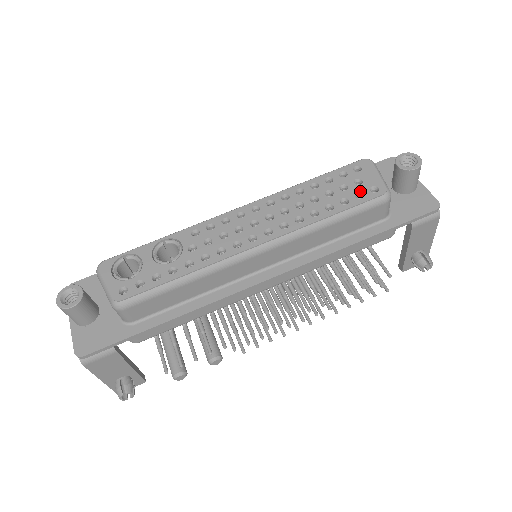
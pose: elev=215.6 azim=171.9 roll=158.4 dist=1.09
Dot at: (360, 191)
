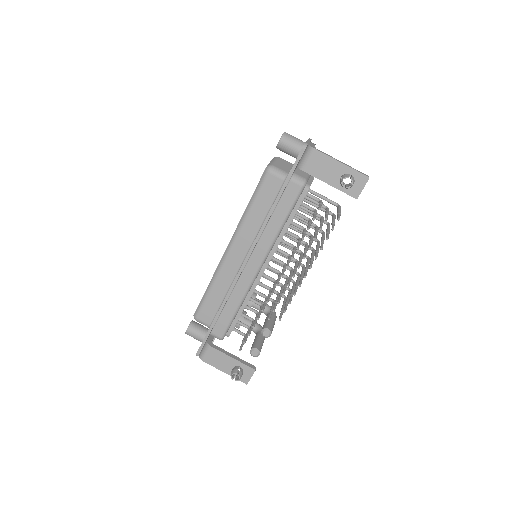
Dot at: occluded
